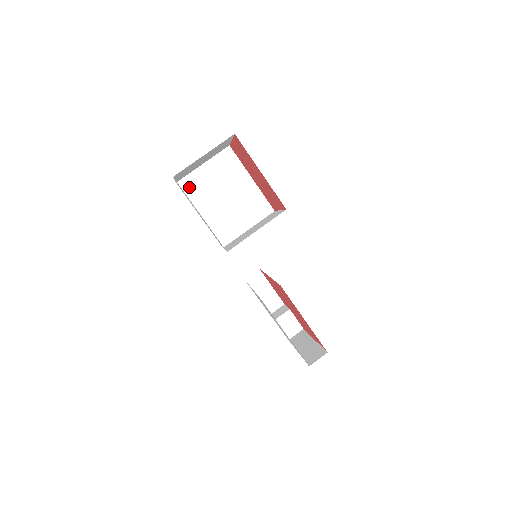
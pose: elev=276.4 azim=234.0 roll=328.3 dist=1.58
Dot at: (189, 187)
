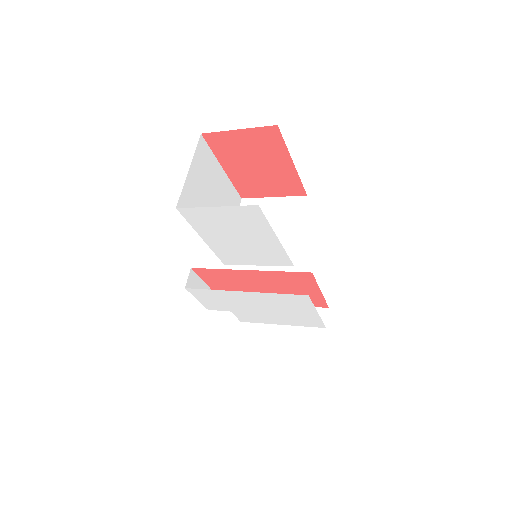
Dot at: (187, 207)
